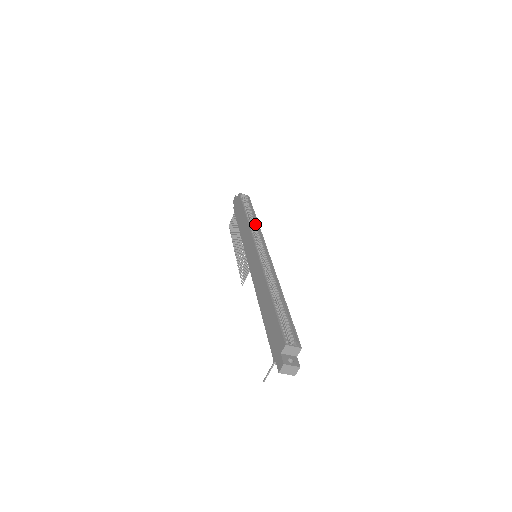
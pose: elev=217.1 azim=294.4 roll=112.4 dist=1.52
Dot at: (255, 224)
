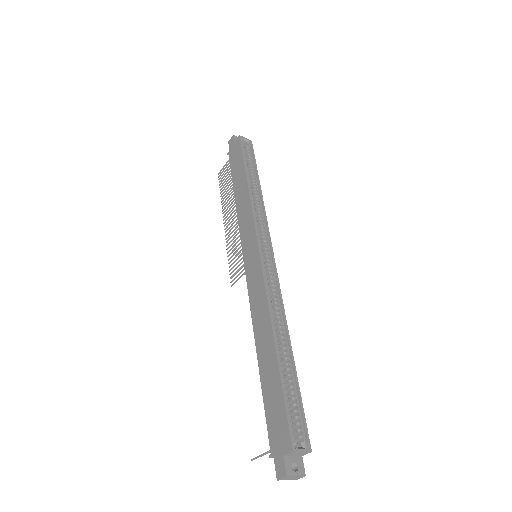
Dot at: (258, 199)
